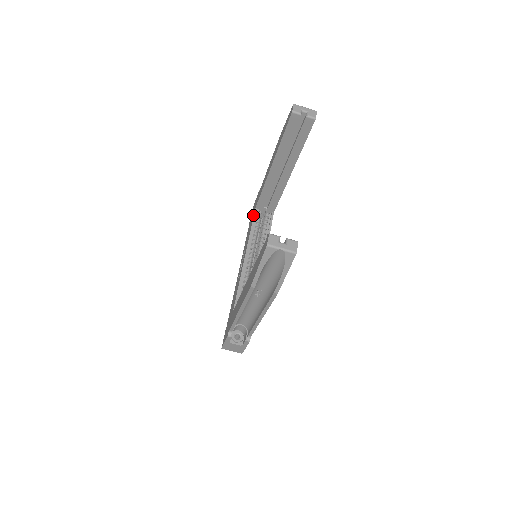
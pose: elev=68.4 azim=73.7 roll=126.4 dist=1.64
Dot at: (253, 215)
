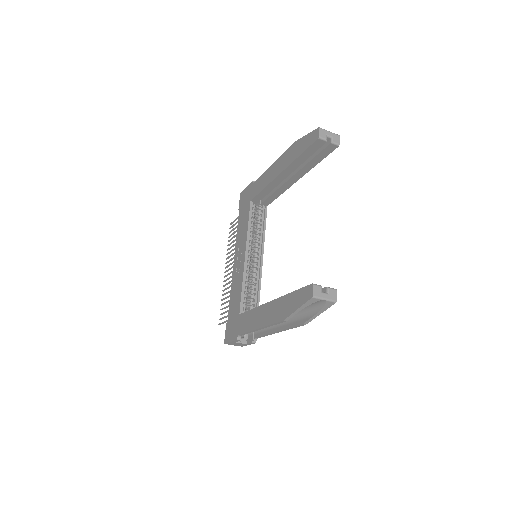
Dot at: (248, 209)
